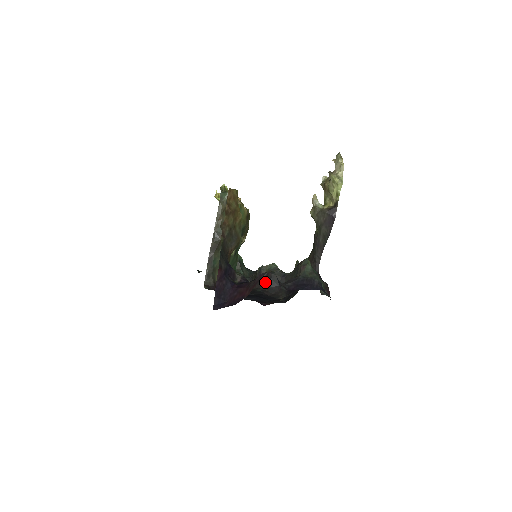
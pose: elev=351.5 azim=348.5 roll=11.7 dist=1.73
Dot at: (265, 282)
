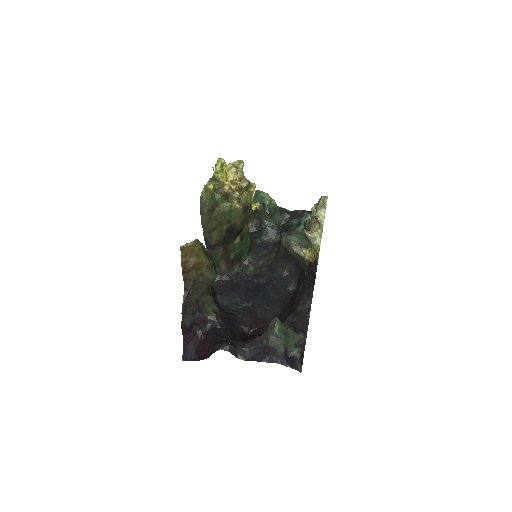
Dot at: (283, 257)
